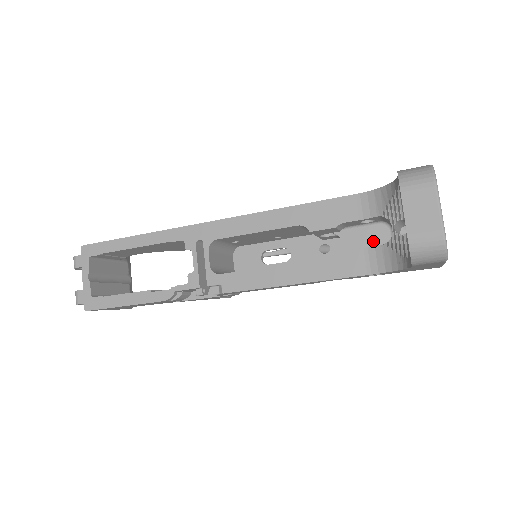
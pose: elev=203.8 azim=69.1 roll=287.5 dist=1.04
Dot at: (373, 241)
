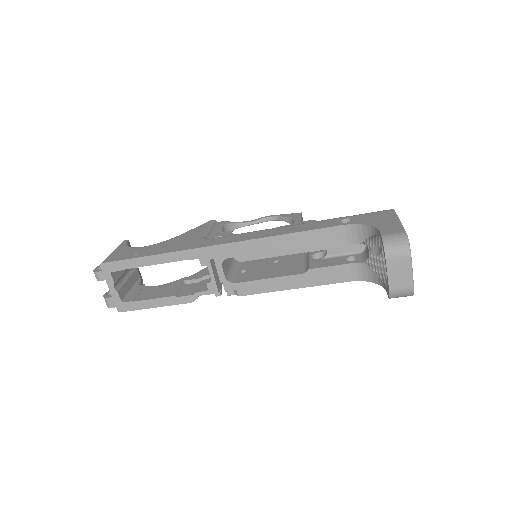
Dot at: (351, 248)
